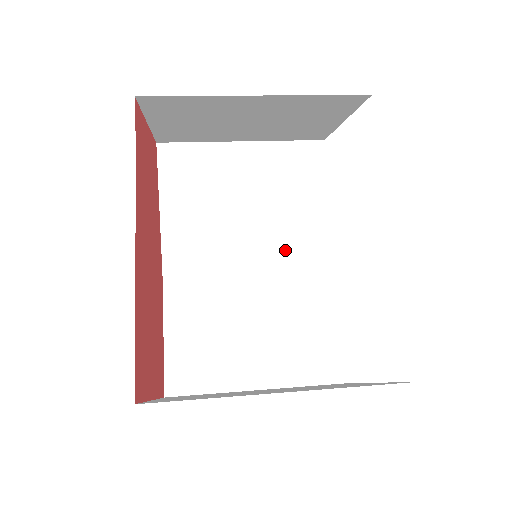
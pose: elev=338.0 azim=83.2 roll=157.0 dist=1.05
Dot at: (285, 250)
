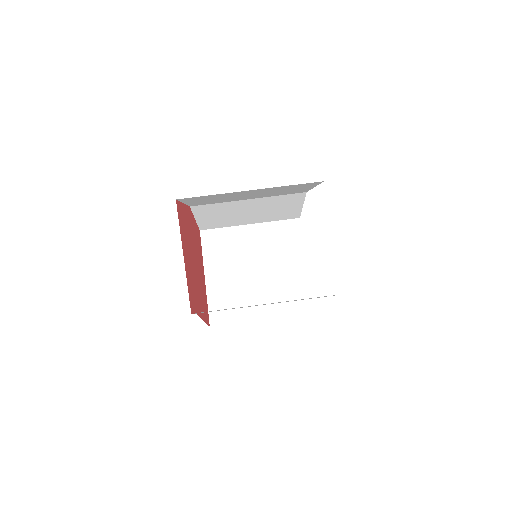
Dot at: (277, 194)
